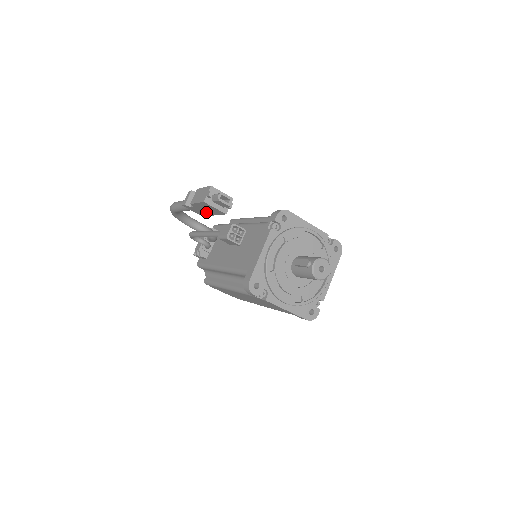
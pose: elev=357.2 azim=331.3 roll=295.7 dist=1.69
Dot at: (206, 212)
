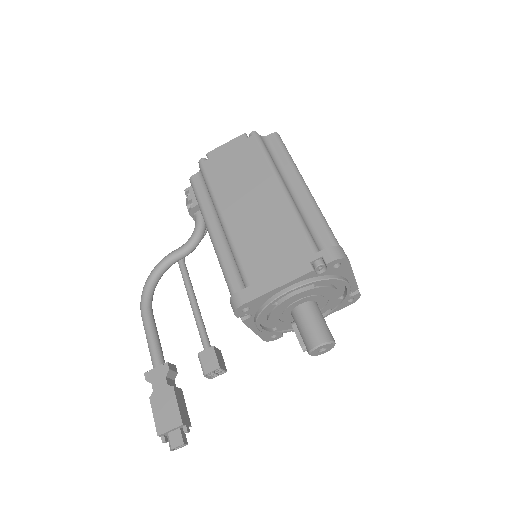
Dot at: occluded
